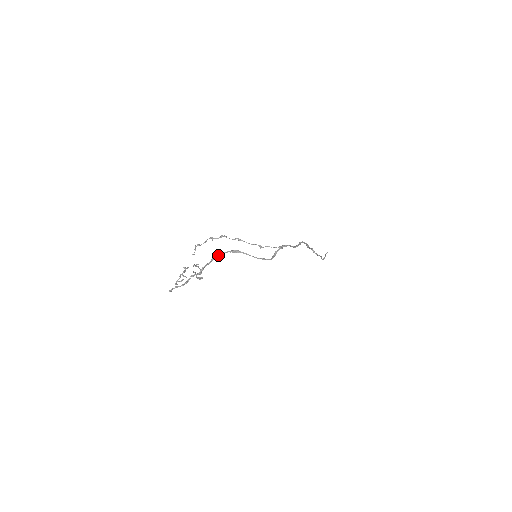
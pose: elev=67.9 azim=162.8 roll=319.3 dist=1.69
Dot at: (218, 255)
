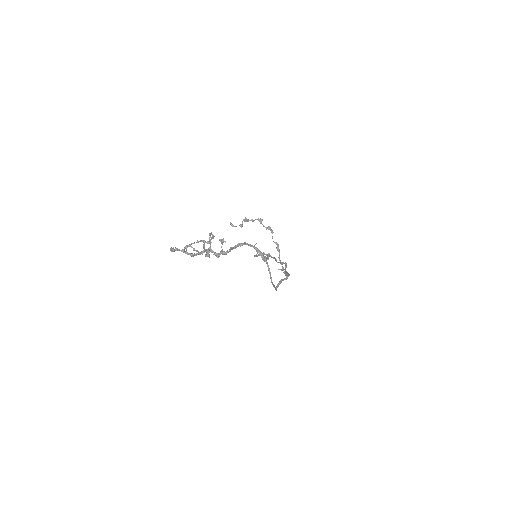
Dot at: (246, 243)
